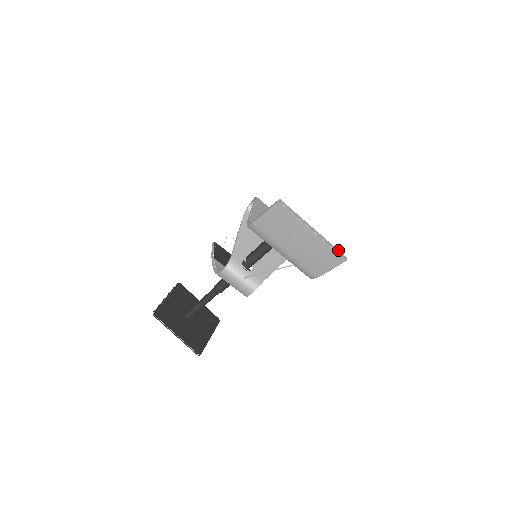
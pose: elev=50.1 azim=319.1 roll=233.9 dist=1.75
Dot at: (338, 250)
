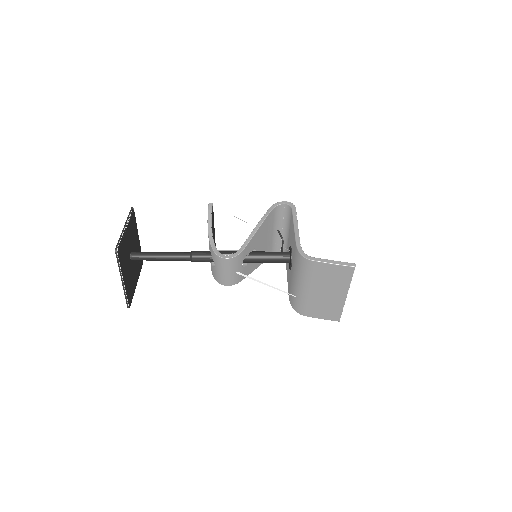
Dot at: occluded
